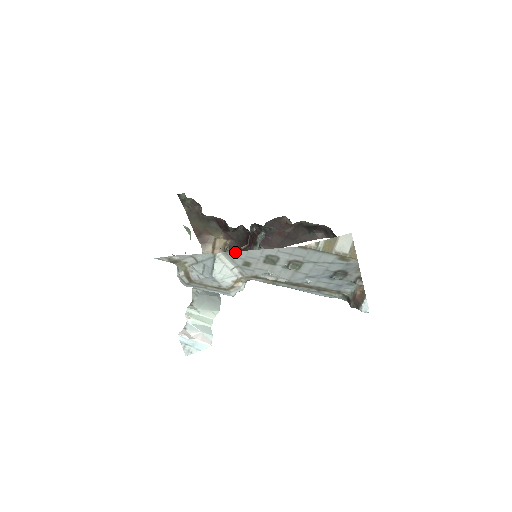
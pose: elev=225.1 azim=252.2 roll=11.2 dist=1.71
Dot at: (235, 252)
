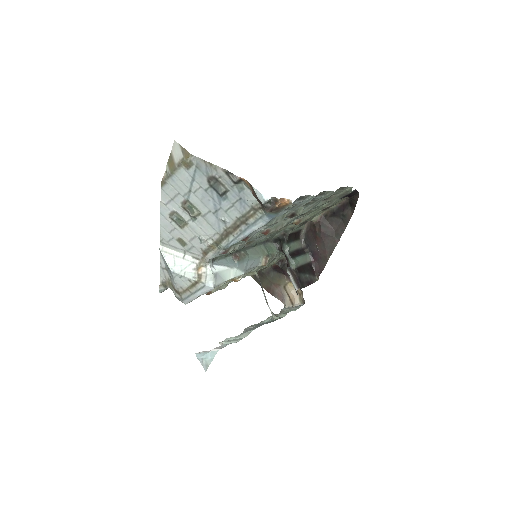
Dot at: (162, 236)
